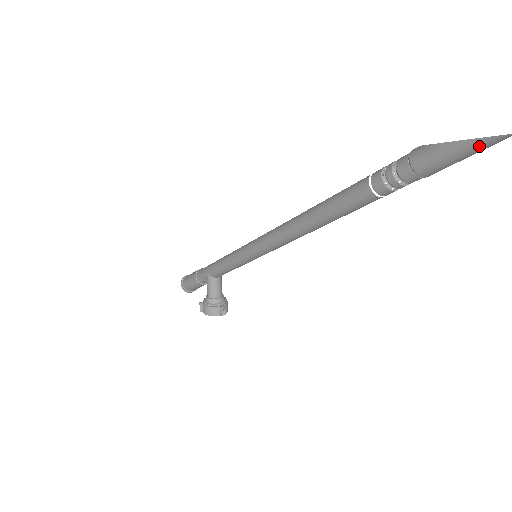
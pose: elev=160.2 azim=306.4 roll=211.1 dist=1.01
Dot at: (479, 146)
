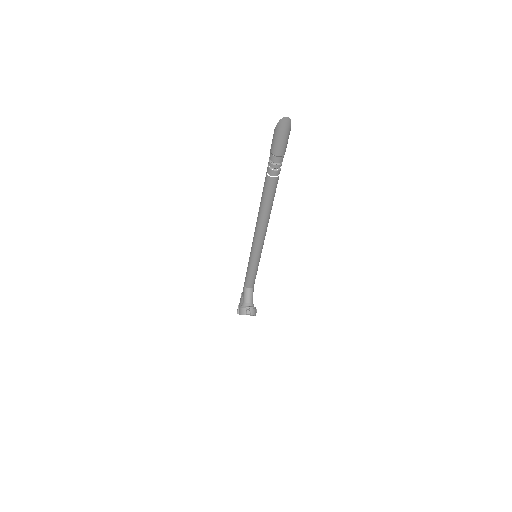
Dot at: (279, 128)
